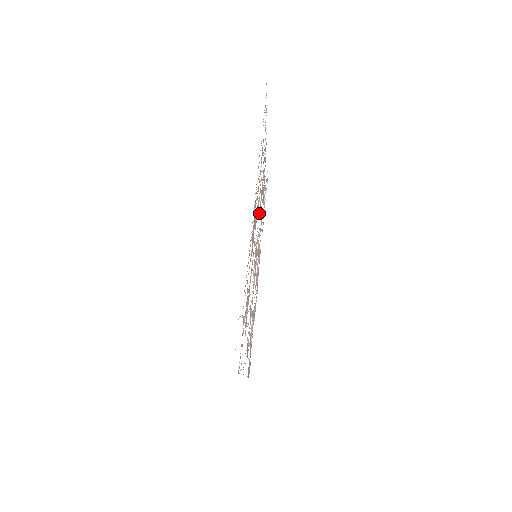
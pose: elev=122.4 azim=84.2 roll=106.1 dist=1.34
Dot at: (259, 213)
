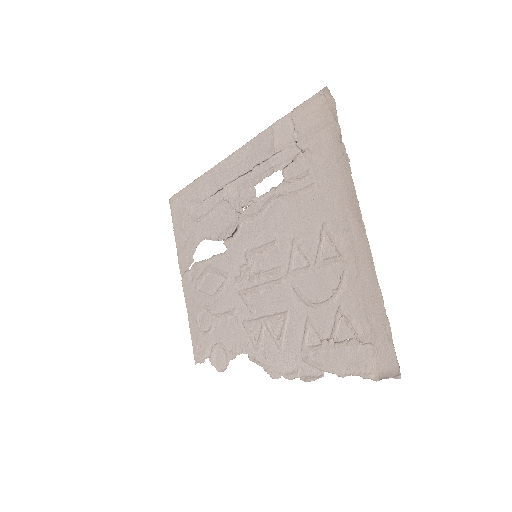
Dot at: (226, 251)
